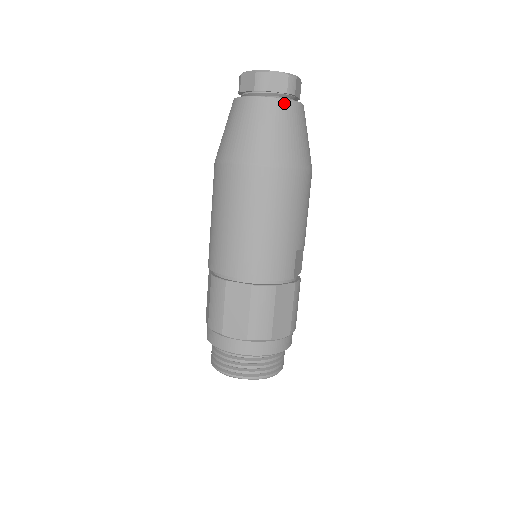
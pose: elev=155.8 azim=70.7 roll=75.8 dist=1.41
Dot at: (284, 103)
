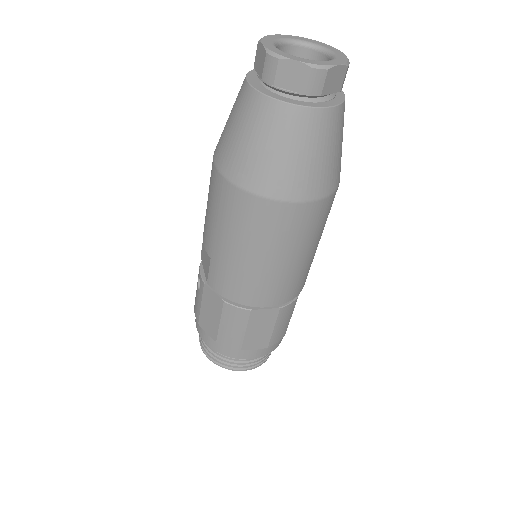
Dot at: (340, 110)
